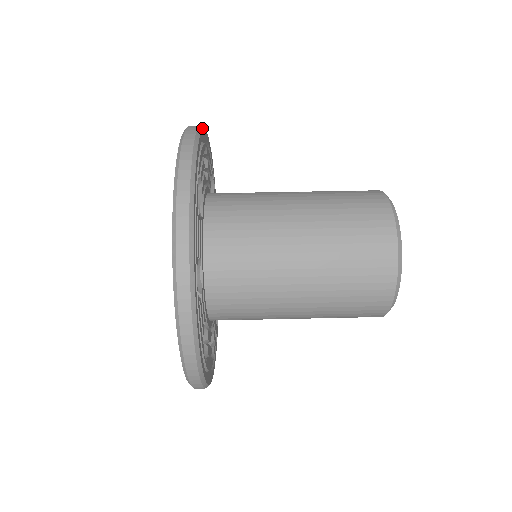
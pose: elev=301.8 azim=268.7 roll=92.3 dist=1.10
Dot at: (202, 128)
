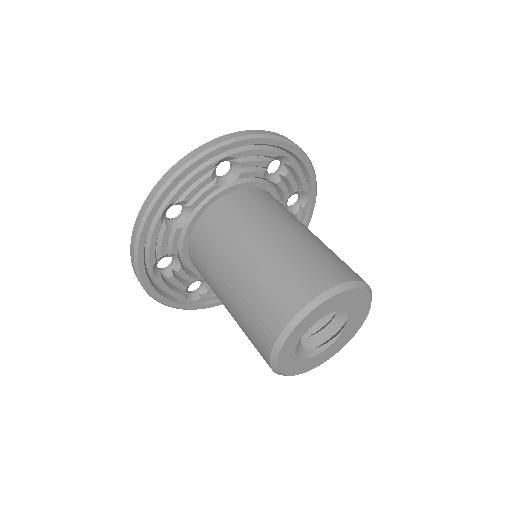
Dot at: (207, 153)
